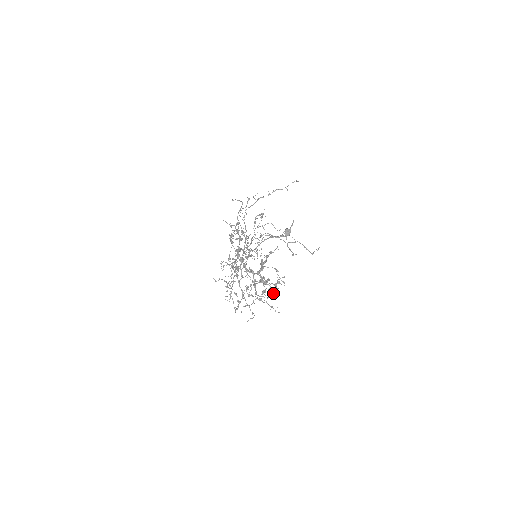
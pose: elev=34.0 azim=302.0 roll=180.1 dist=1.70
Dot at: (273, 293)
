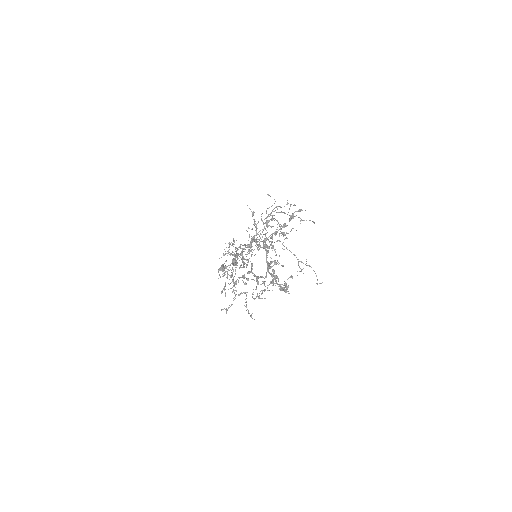
Dot at: occluded
